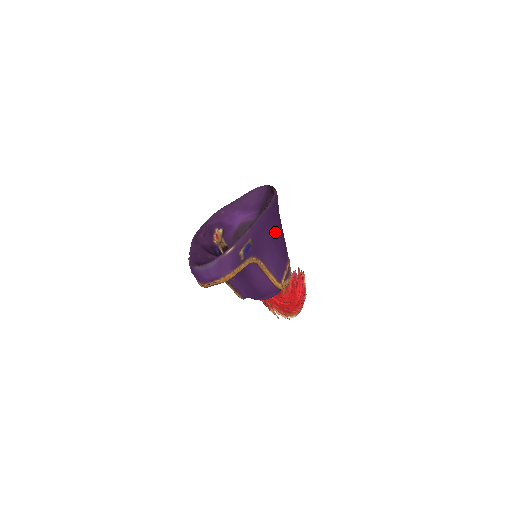
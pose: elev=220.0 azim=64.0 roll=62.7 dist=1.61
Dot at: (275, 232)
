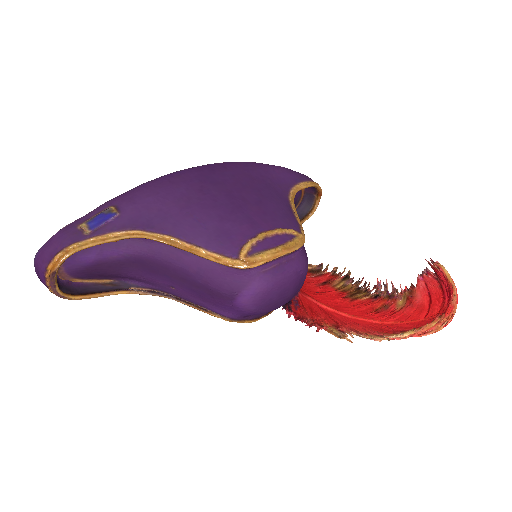
Dot at: (207, 195)
